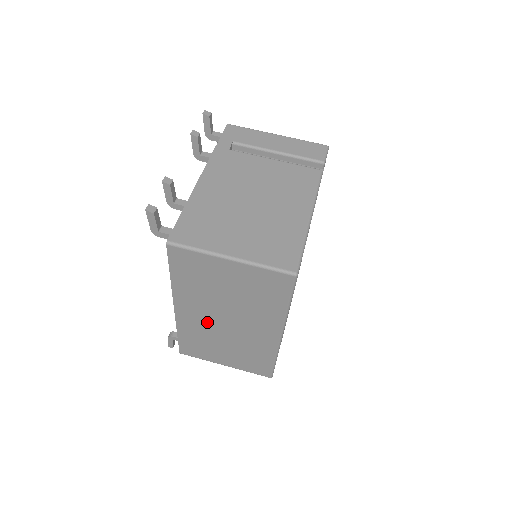
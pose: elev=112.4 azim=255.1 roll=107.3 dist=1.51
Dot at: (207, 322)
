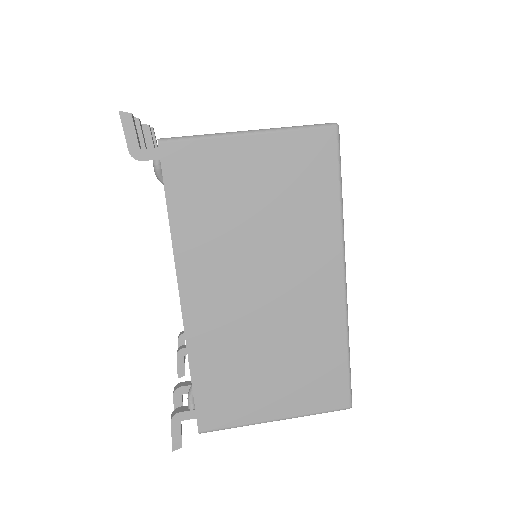
Dot at: (235, 307)
